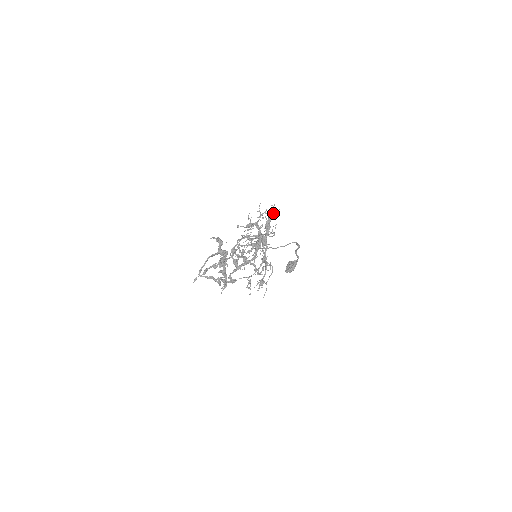
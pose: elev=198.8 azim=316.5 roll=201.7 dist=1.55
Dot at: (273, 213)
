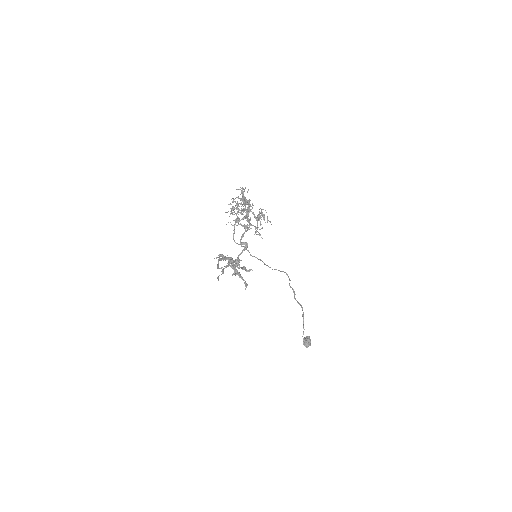
Dot at: (242, 188)
